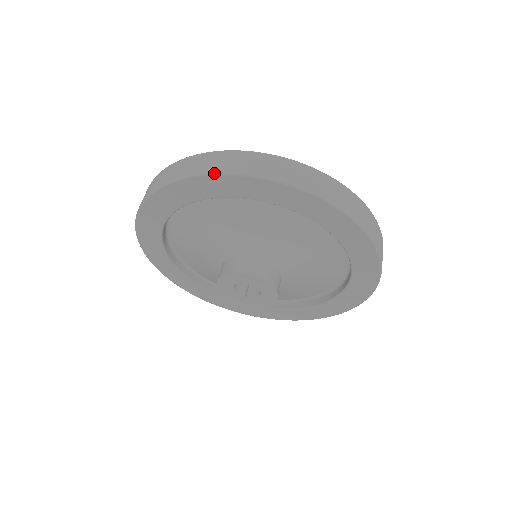
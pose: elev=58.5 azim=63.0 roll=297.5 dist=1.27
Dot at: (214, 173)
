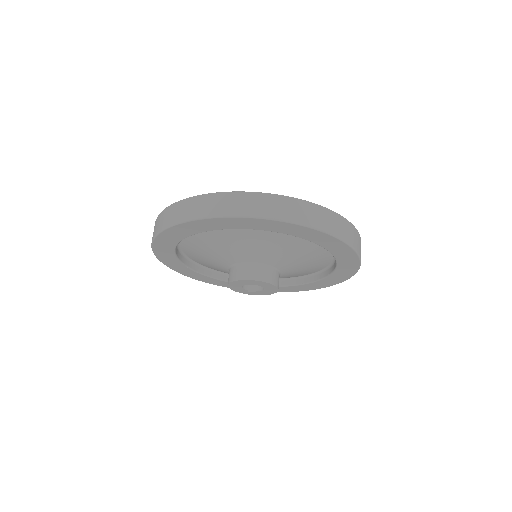
Dot at: (185, 221)
